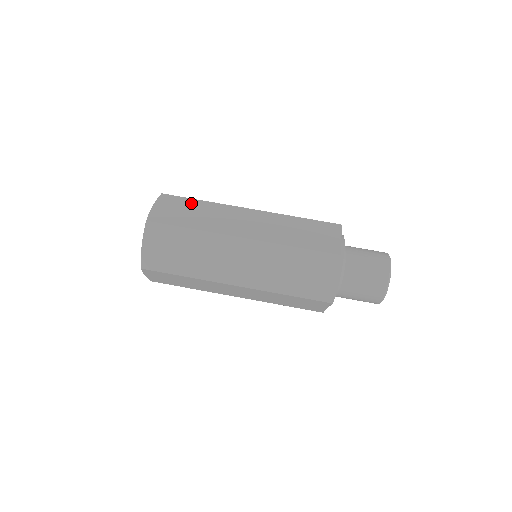
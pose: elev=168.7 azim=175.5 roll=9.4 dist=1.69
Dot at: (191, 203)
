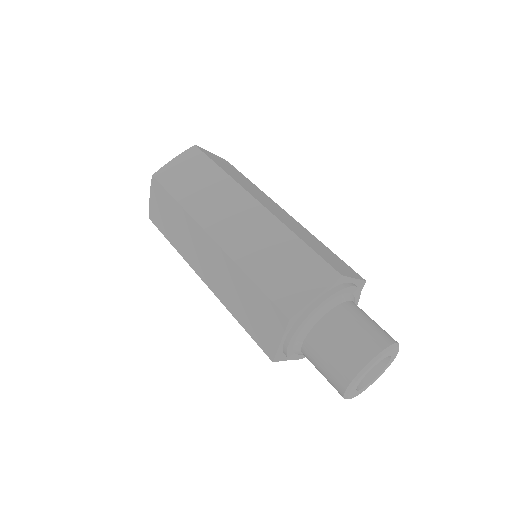
Dot at: (208, 168)
